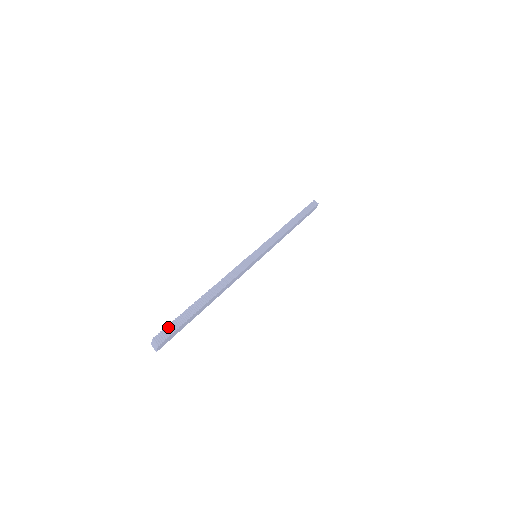
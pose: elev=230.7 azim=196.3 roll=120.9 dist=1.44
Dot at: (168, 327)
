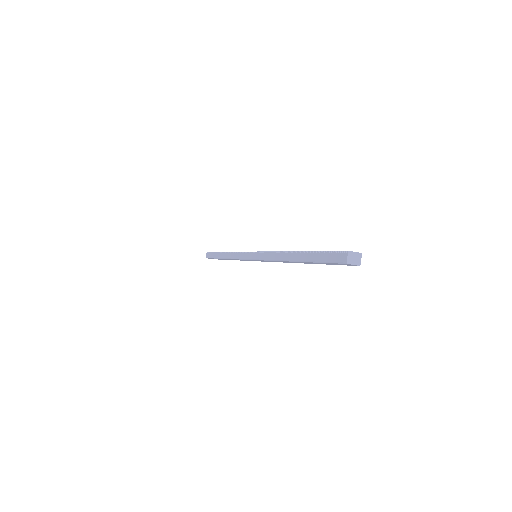
Dot at: (335, 251)
